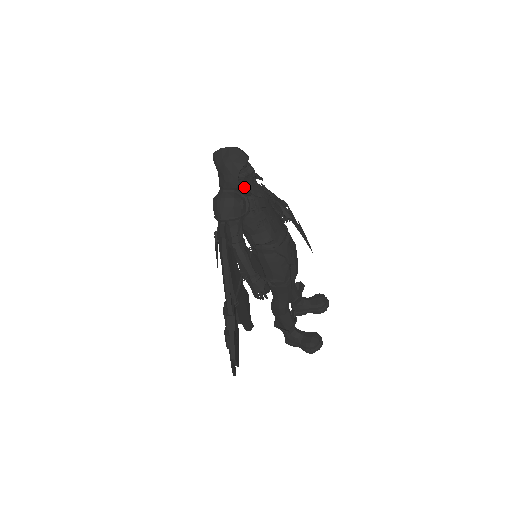
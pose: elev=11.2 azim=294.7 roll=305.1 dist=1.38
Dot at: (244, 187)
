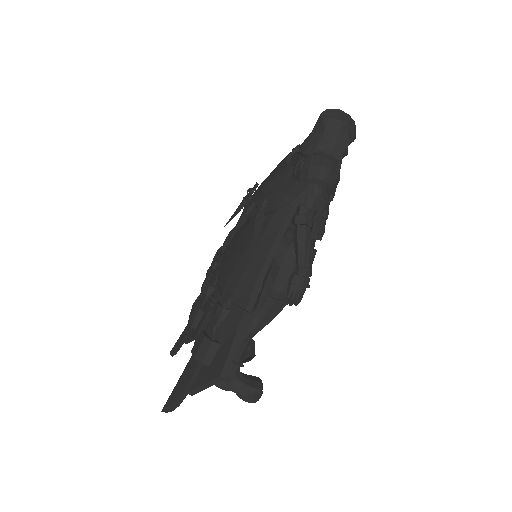
Dot at: occluded
